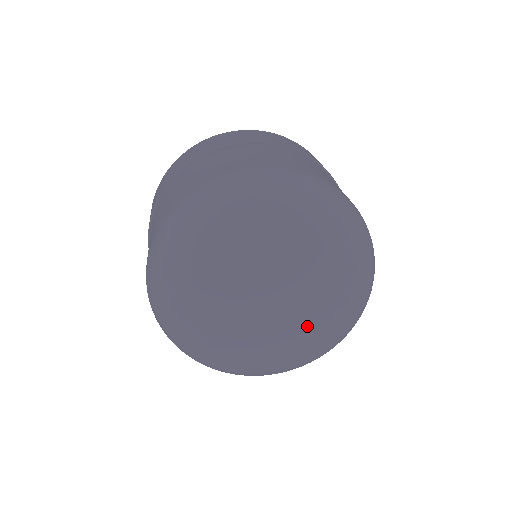
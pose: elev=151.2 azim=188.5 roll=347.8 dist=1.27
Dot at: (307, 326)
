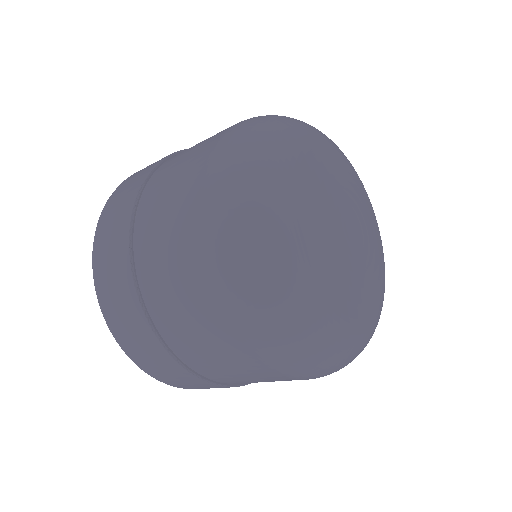
Dot at: (361, 282)
